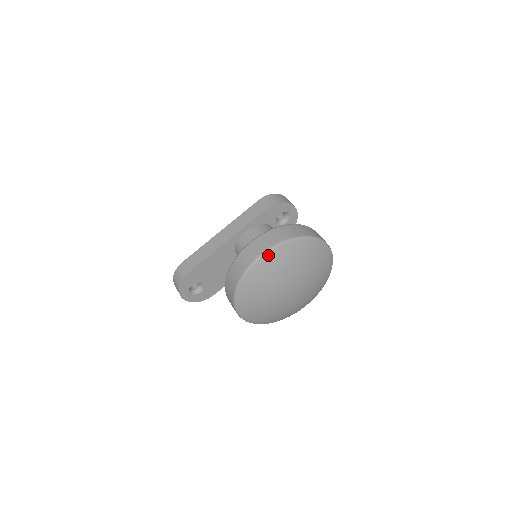
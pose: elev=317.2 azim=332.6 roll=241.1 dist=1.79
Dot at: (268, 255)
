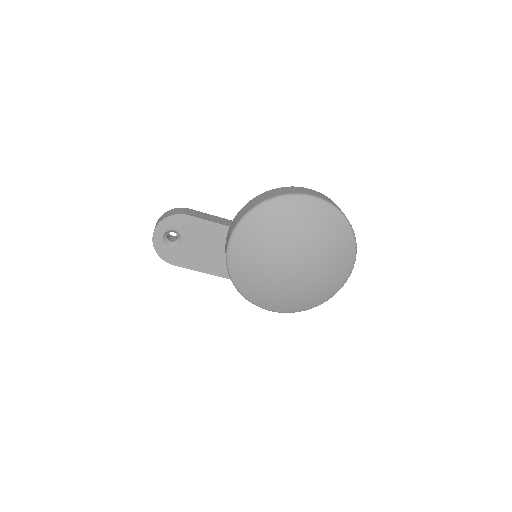
Dot at: (320, 203)
